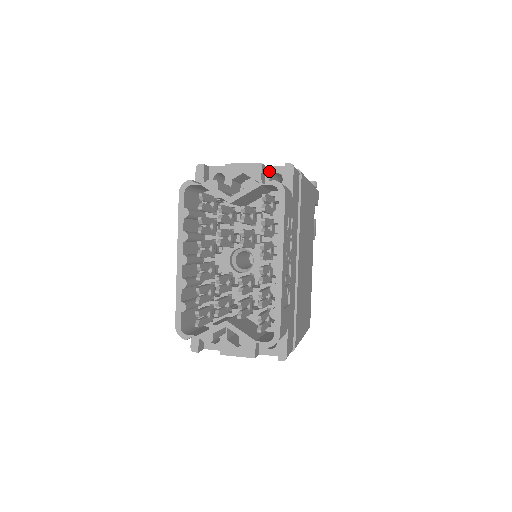
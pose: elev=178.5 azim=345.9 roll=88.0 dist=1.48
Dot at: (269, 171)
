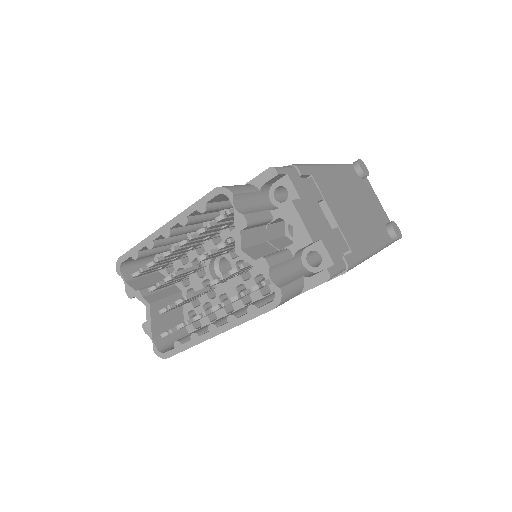
Dot at: (318, 246)
